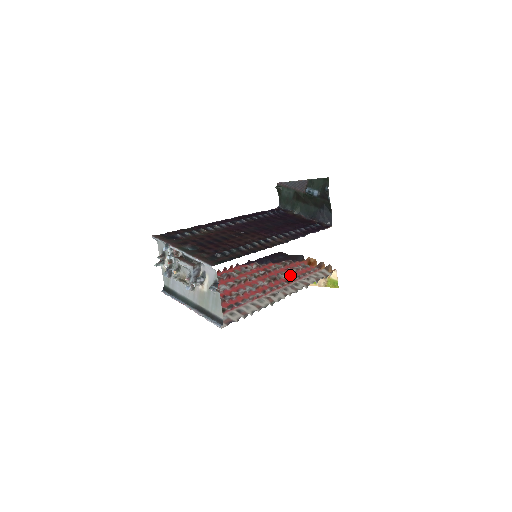
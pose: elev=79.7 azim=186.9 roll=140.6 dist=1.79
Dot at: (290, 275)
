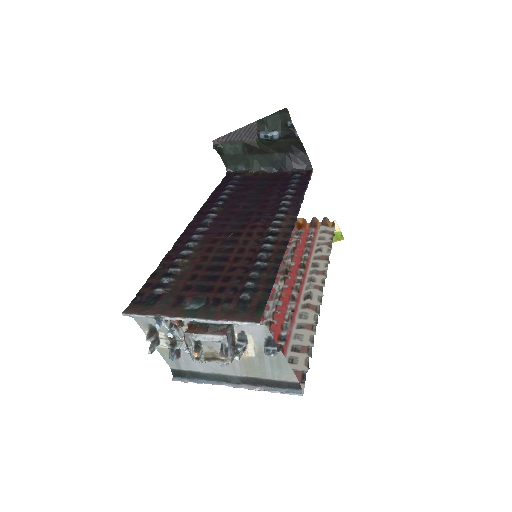
Dot at: (296, 255)
